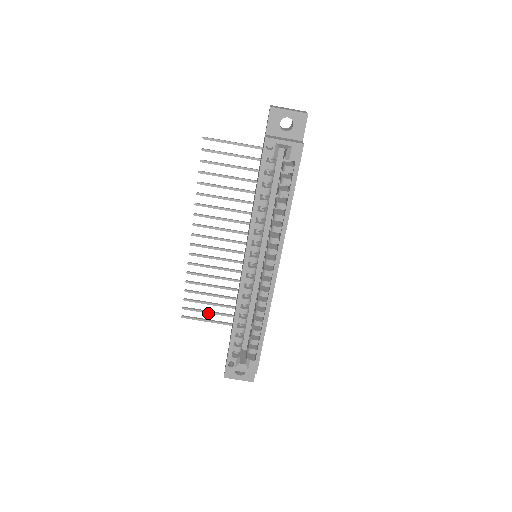
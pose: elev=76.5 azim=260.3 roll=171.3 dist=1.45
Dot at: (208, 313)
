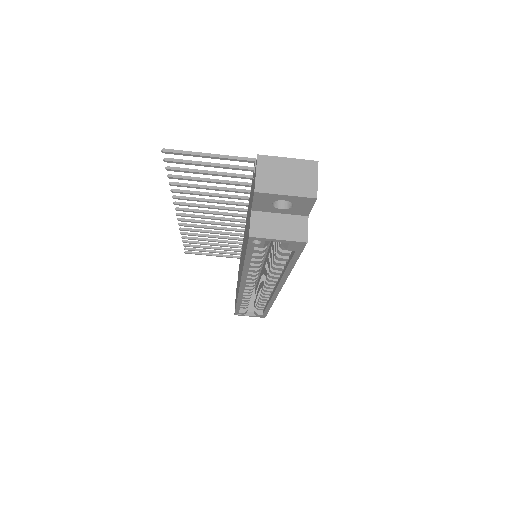
Dot at: occluded
